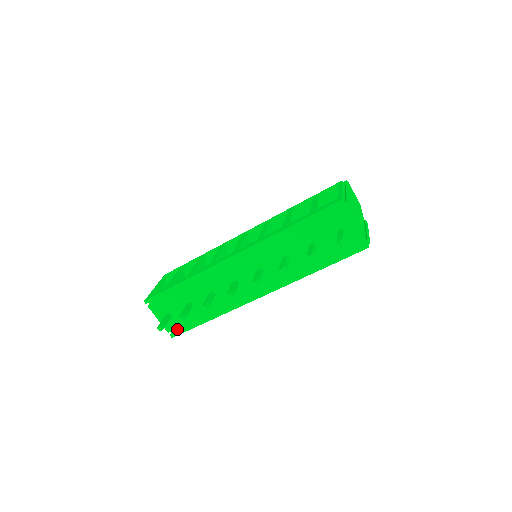
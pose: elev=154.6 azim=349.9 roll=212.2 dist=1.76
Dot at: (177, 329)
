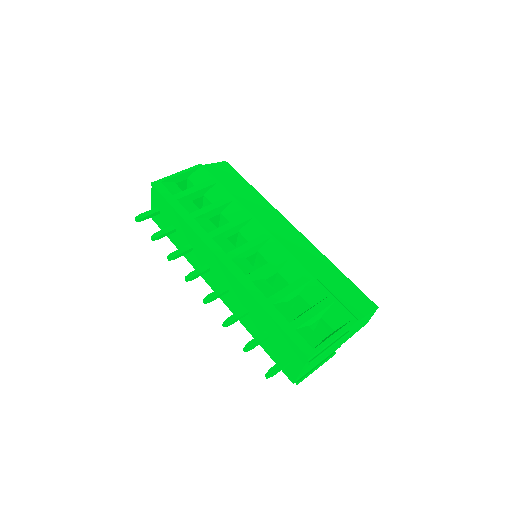
Dot at: (158, 221)
